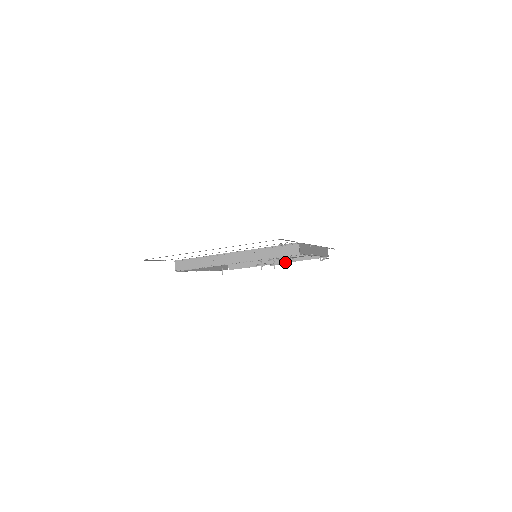
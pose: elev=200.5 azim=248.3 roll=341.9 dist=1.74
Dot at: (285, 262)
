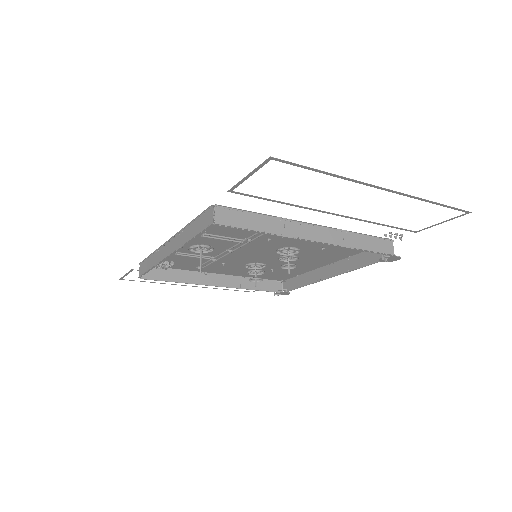
Dot at: (230, 286)
